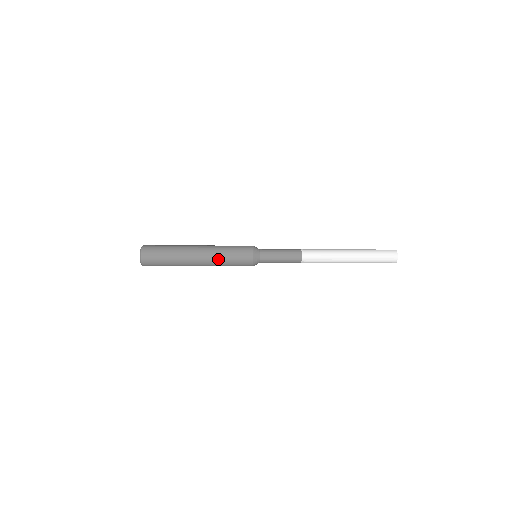
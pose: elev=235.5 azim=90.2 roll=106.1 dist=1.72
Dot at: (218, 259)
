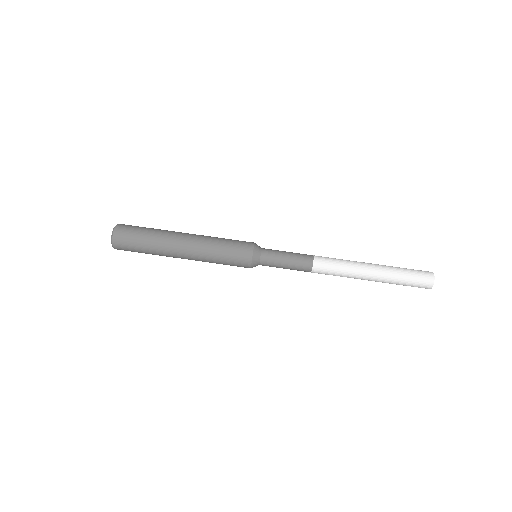
Dot at: (208, 252)
